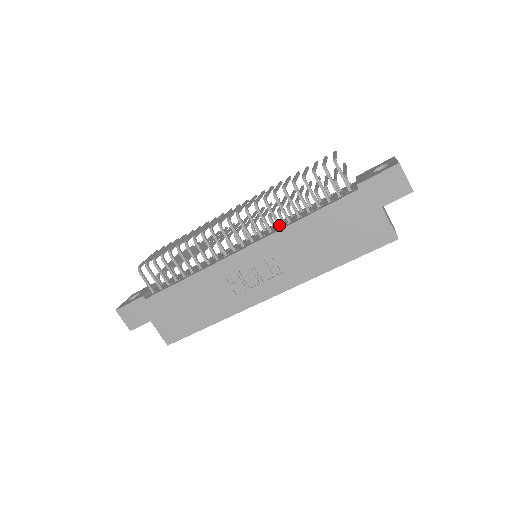
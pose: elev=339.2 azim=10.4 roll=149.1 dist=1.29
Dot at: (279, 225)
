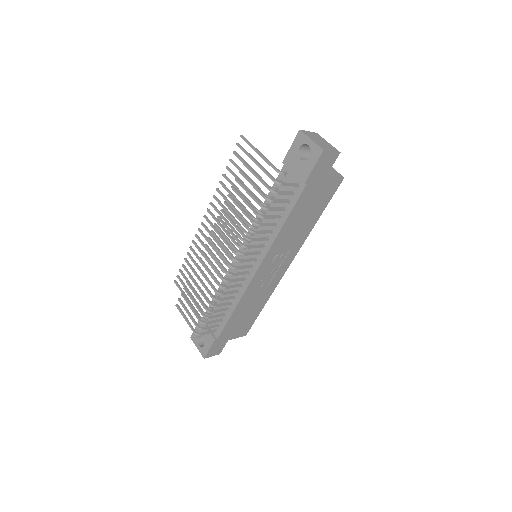
Dot at: (267, 239)
